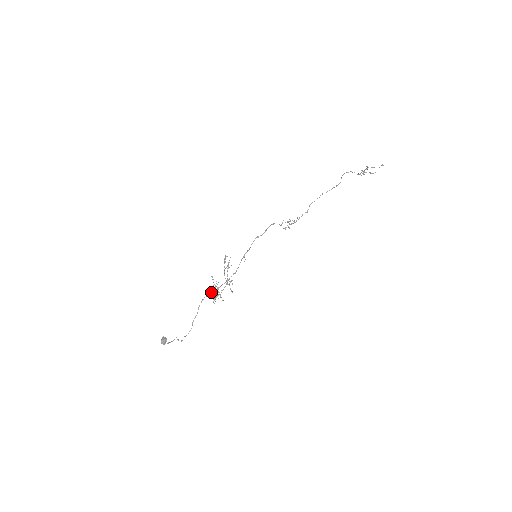
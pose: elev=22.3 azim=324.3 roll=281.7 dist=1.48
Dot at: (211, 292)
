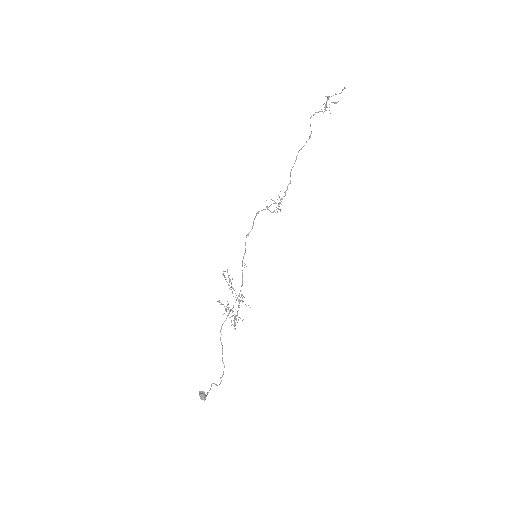
Dot at: (226, 318)
